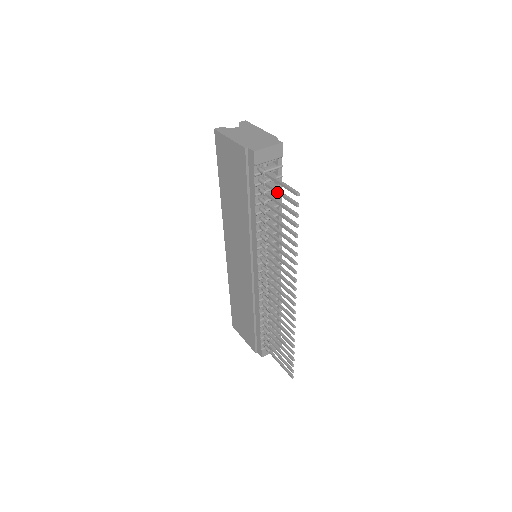
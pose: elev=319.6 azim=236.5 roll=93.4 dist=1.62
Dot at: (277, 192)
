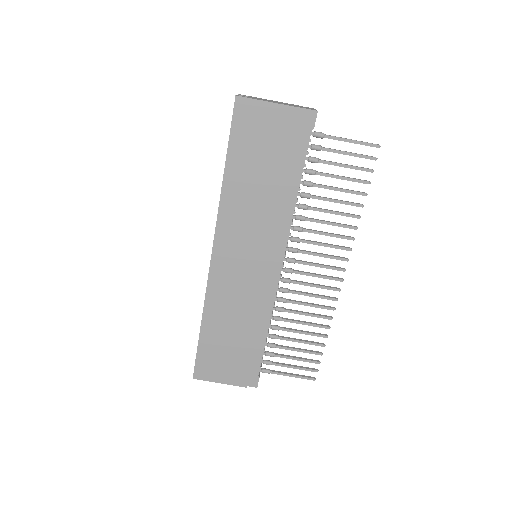
Dot at: (344, 152)
